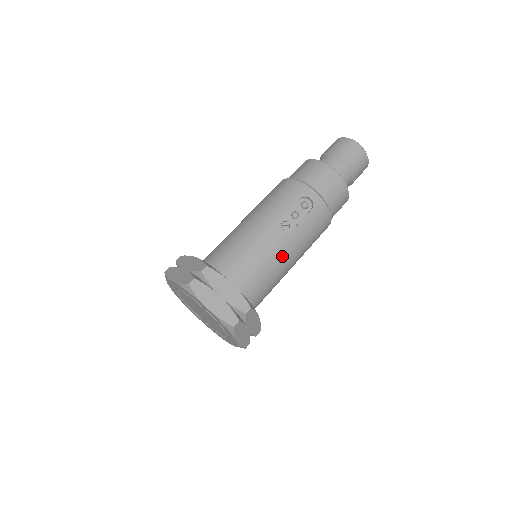
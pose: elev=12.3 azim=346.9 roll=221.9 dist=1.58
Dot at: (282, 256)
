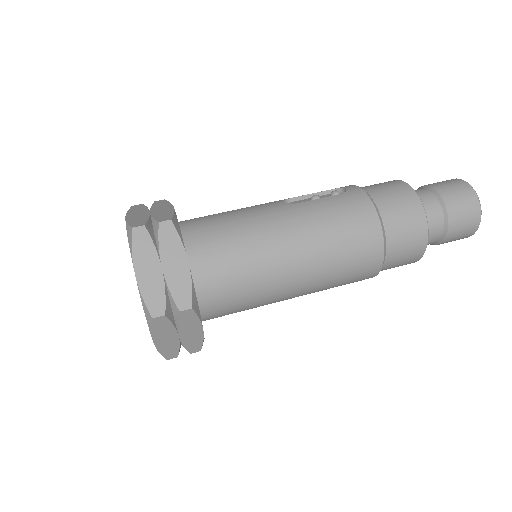
Dot at: (269, 220)
